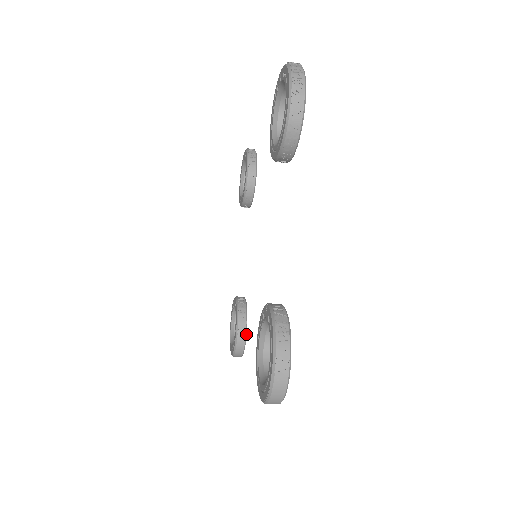
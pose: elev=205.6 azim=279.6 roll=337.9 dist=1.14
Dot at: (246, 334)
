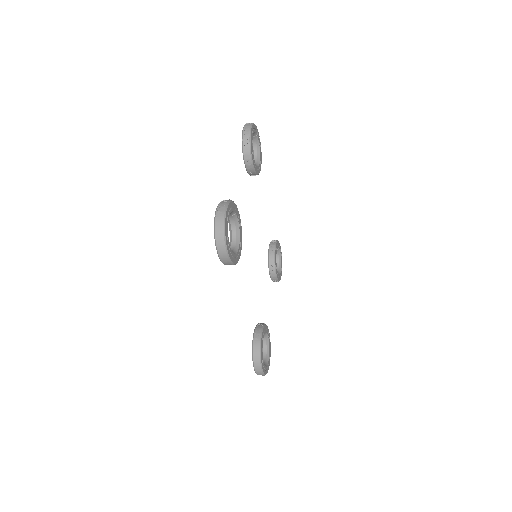
Dot at: (261, 338)
